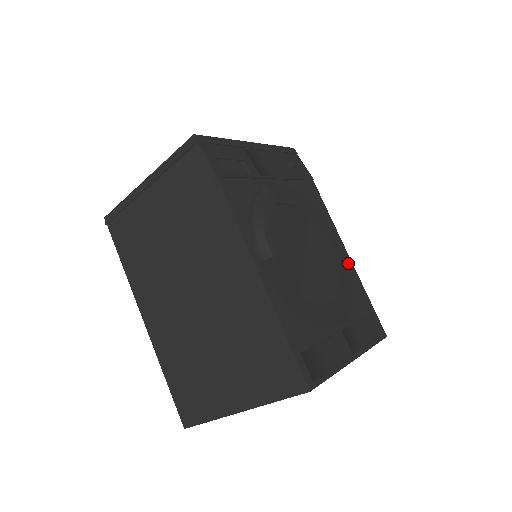
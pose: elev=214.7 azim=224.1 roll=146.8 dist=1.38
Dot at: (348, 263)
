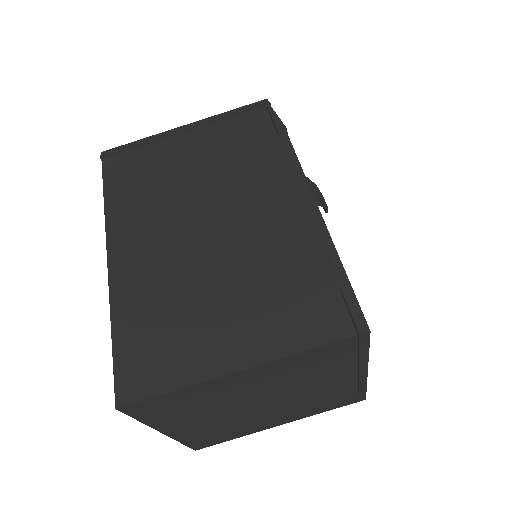
Dot at: occluded
